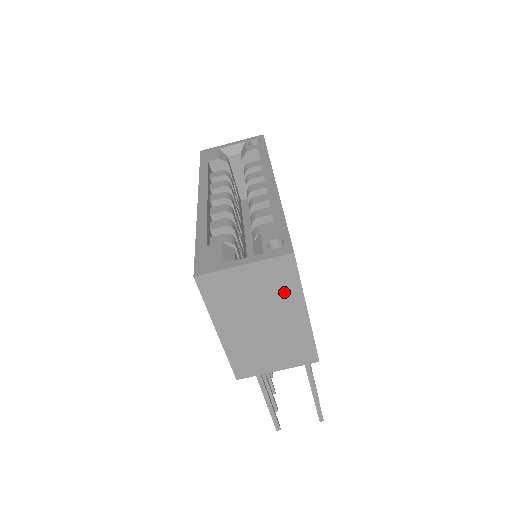
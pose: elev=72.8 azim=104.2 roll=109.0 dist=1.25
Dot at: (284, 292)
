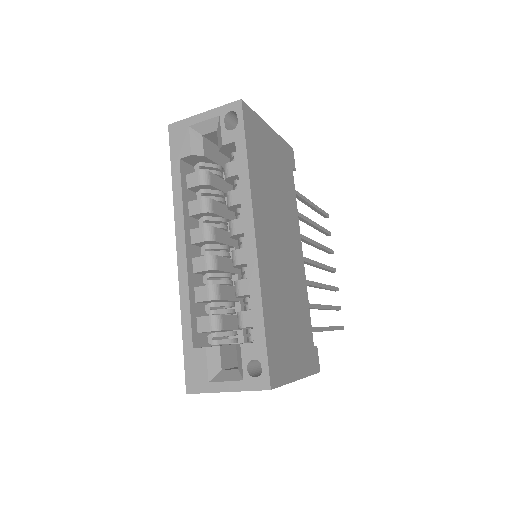
Dot at: occluded
